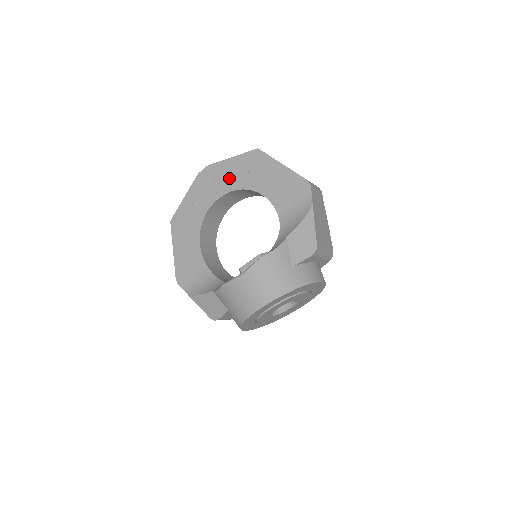
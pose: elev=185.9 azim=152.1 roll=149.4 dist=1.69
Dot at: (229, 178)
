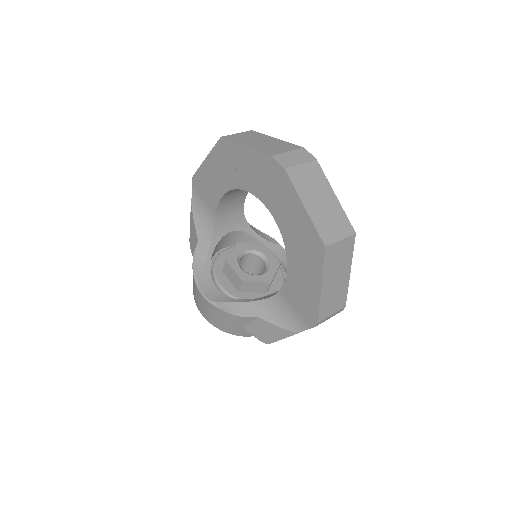
Dot at: (284, 212)
